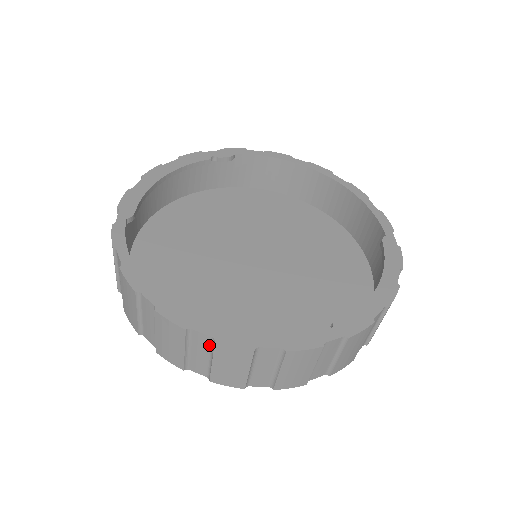
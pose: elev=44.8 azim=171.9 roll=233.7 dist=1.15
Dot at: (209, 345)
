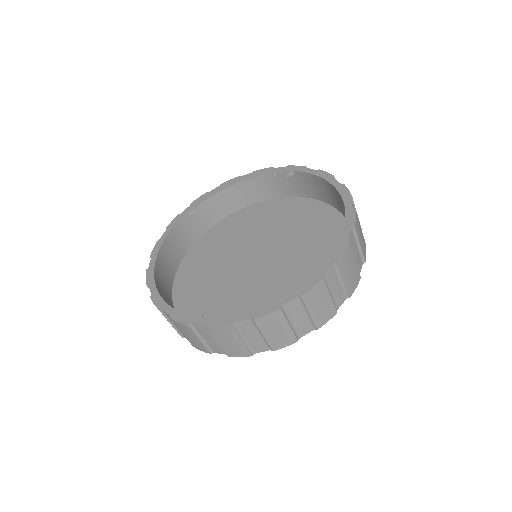
Dot at: occluded
